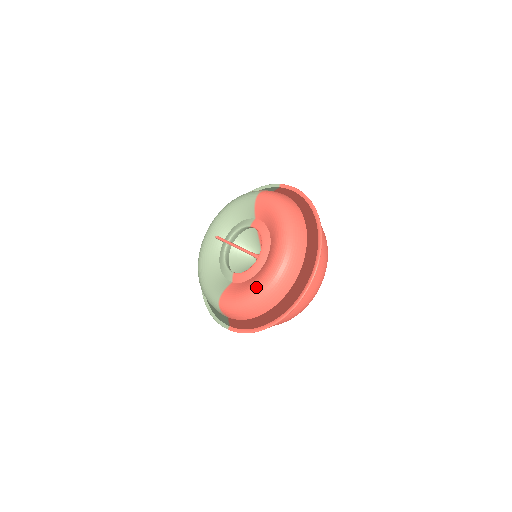
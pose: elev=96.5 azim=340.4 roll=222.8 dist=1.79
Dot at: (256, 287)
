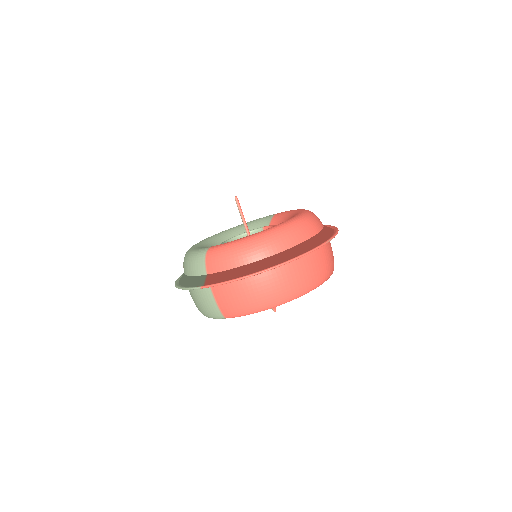
Dot at: occluded
